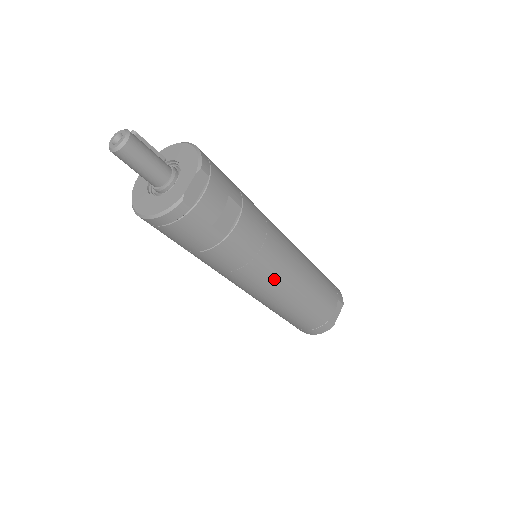
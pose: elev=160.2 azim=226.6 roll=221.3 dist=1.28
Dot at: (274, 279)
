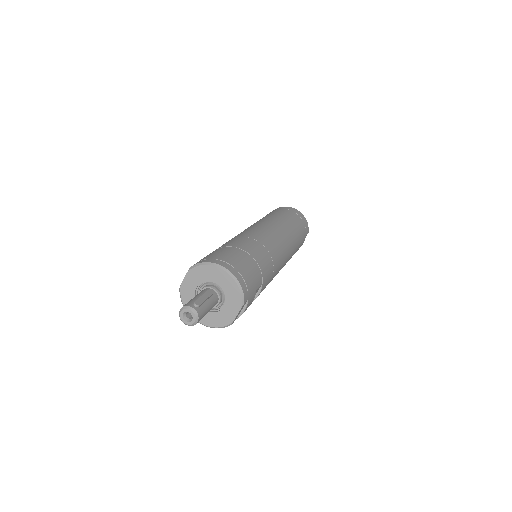
Dot at: occluded
